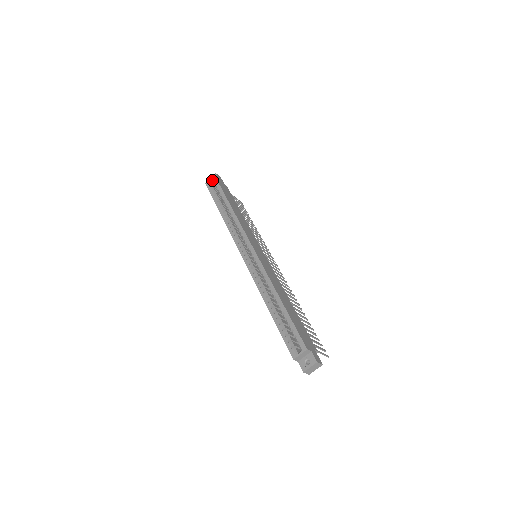
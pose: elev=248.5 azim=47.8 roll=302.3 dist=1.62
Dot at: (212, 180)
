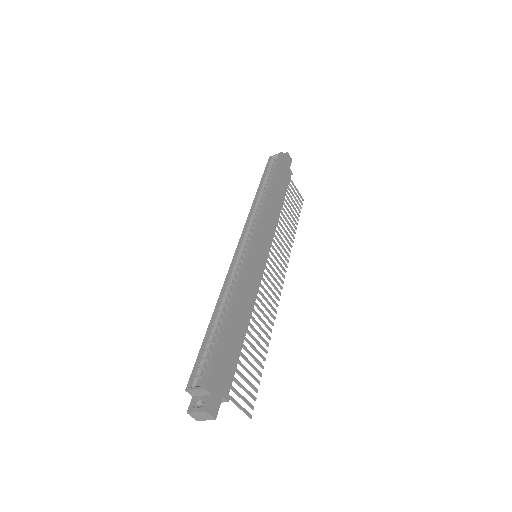
Dot at: (277, 157)
